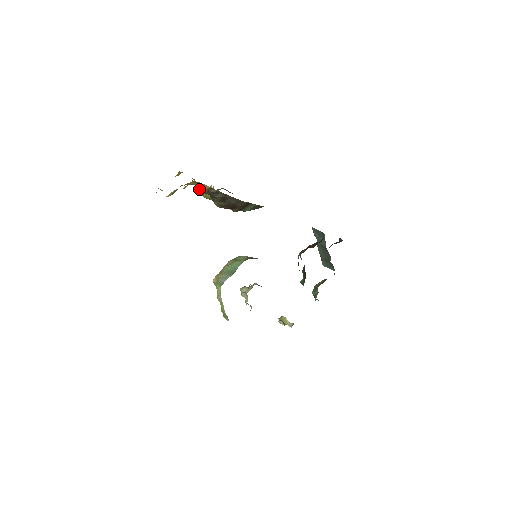
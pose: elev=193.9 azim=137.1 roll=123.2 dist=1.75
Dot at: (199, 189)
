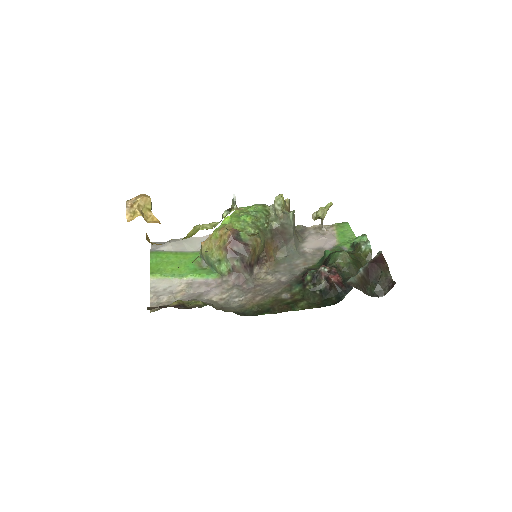
Dot at: occluded
